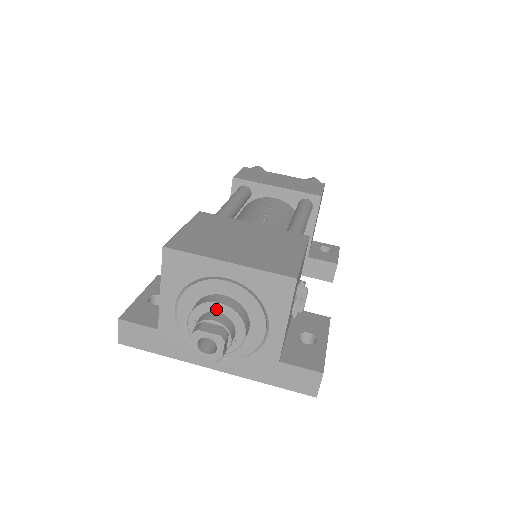
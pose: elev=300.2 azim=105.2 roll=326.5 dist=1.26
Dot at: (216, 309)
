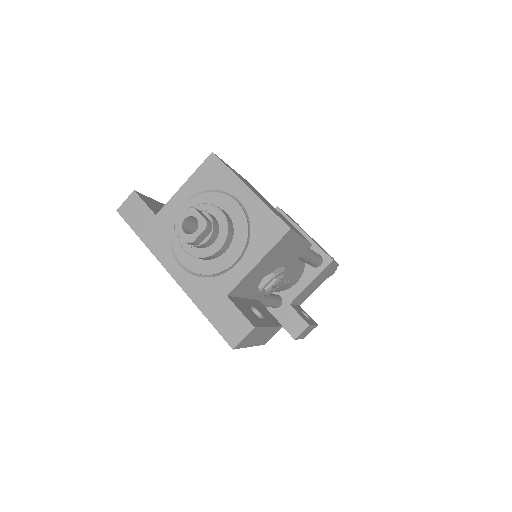
Dot at: (215, 213)
